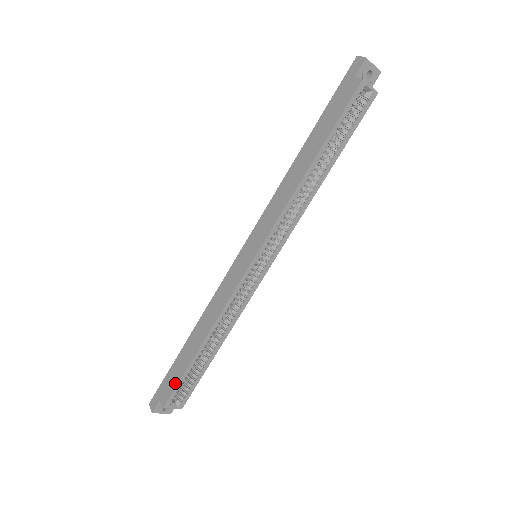
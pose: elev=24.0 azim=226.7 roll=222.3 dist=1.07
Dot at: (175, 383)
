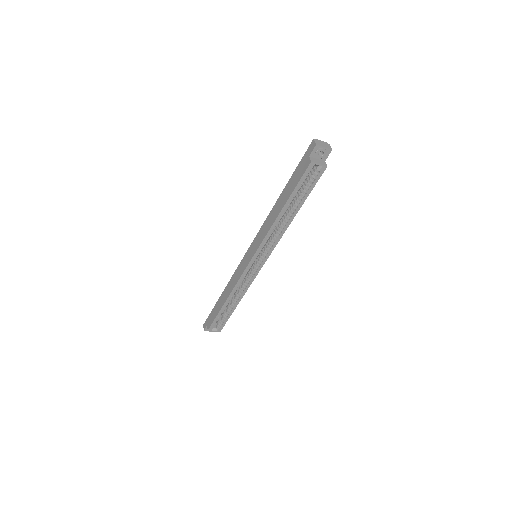
Dot at: (213, 319)
